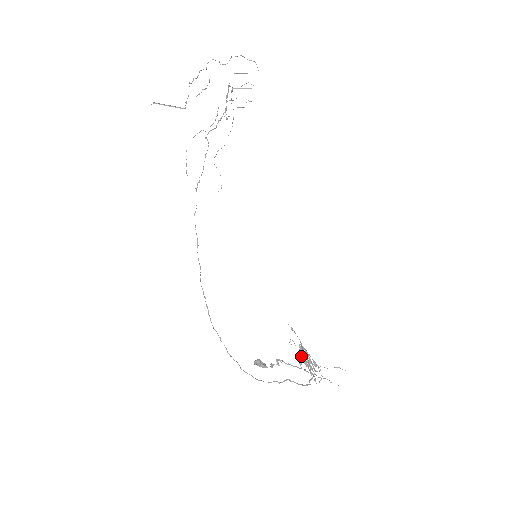
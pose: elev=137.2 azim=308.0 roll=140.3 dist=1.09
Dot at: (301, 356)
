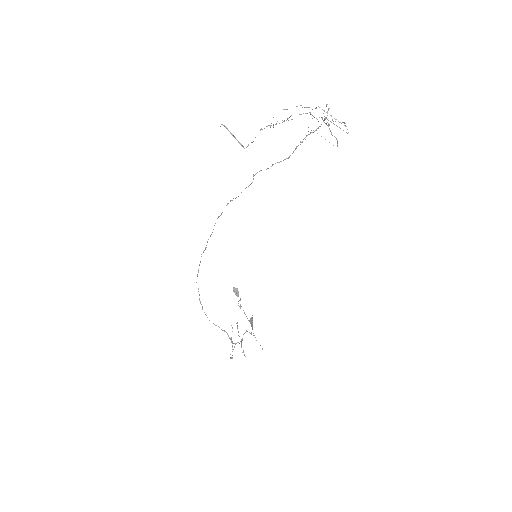
Dot at: (250, 320)
